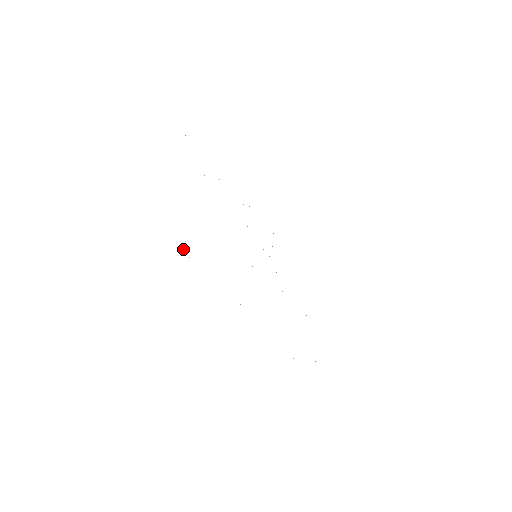
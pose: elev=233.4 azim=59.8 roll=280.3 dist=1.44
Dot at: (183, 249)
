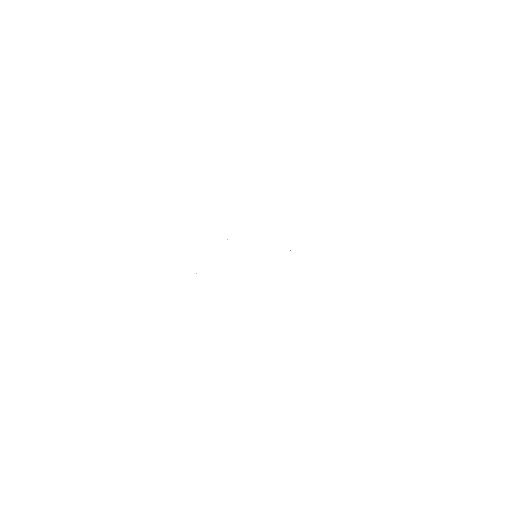
Dot at: occluded
